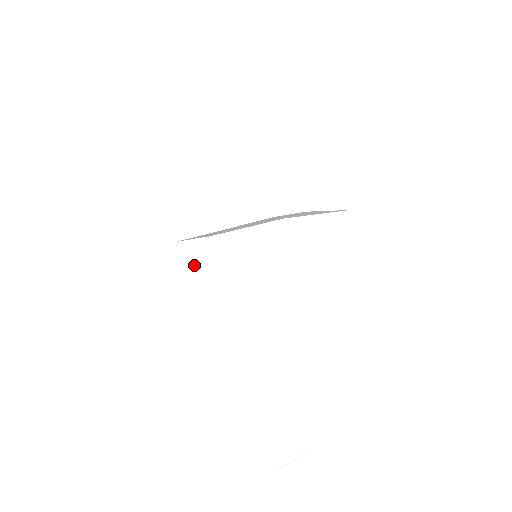
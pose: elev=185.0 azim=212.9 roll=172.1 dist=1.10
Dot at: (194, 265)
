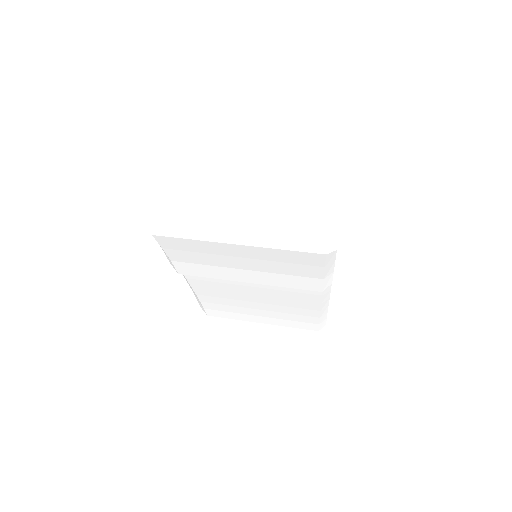
Dot at: (211, 280)
